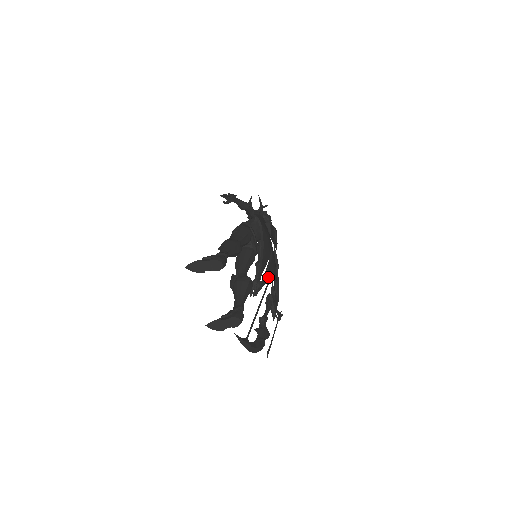
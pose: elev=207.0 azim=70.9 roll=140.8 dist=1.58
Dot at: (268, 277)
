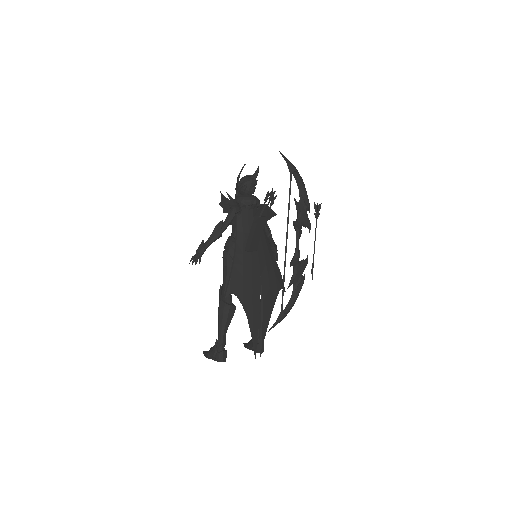
Dot at: (265, 326)
